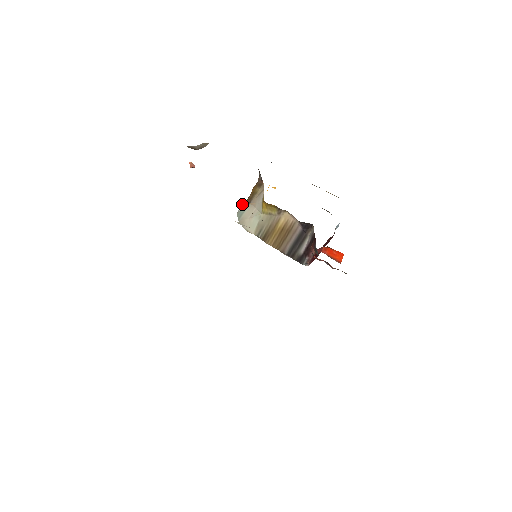
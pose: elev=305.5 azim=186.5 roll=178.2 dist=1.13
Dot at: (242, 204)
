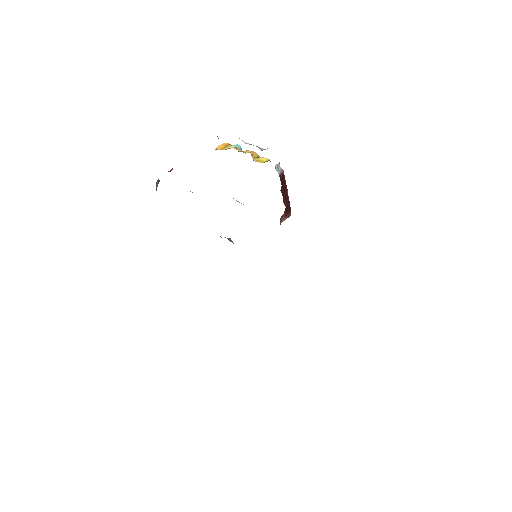
Dot at: occluded
